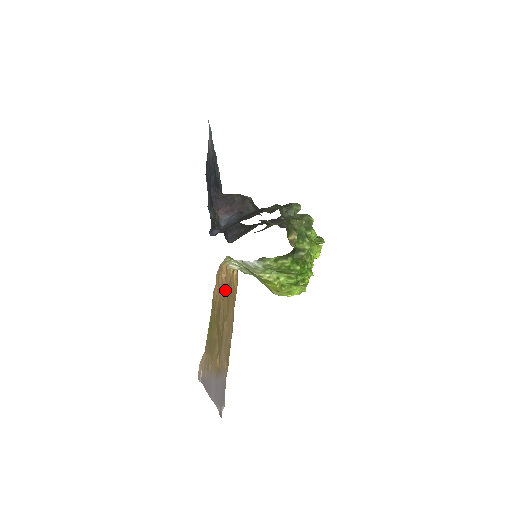
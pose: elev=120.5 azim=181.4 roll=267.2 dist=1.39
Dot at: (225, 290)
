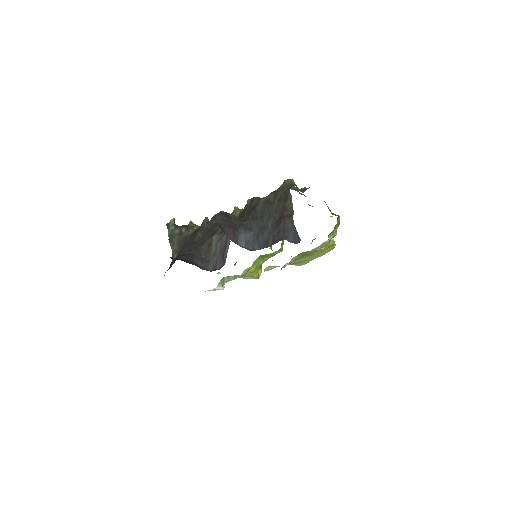
Dot at: occluded
